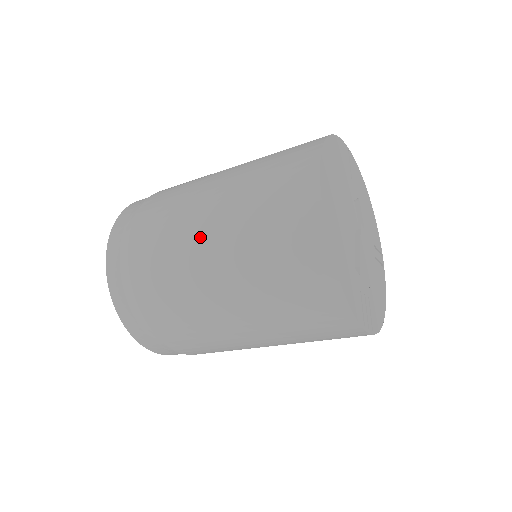
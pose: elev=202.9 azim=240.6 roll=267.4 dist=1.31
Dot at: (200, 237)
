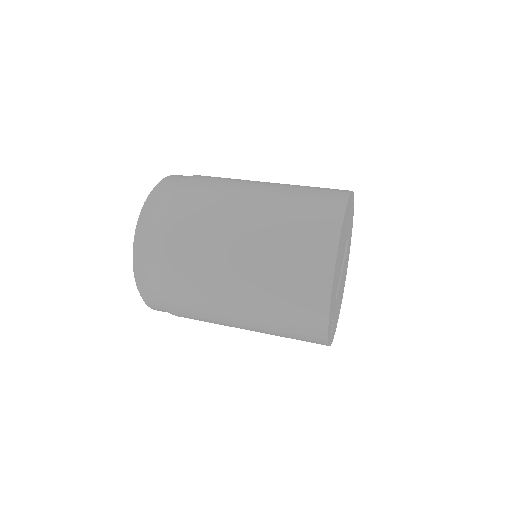
Dot at: (232, 242)
